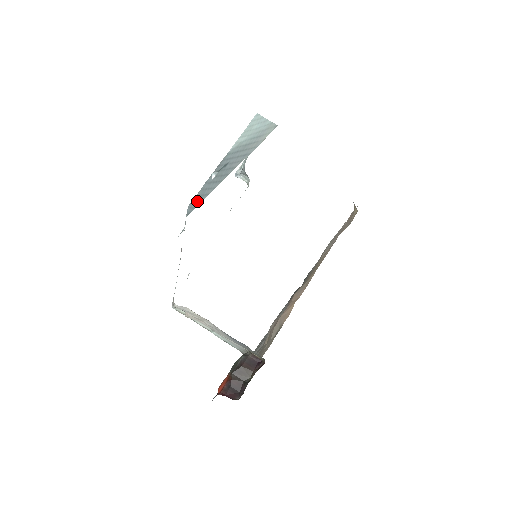
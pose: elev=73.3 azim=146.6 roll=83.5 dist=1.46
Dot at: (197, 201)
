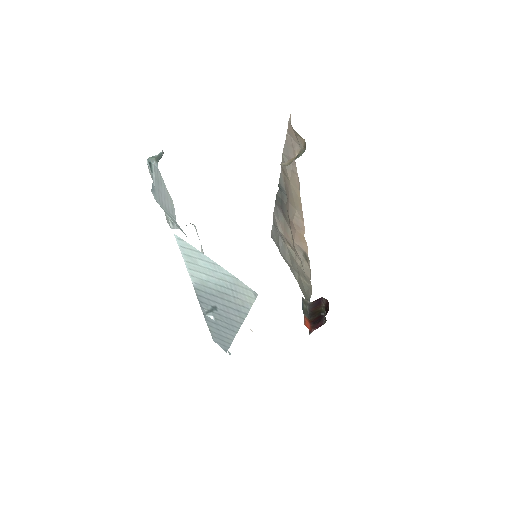
Dot at: (222, 341)
